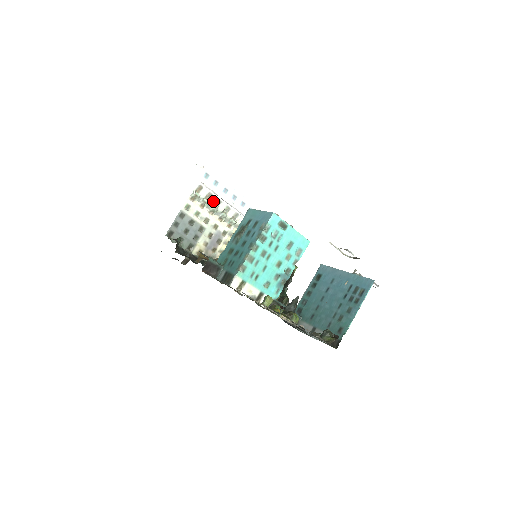
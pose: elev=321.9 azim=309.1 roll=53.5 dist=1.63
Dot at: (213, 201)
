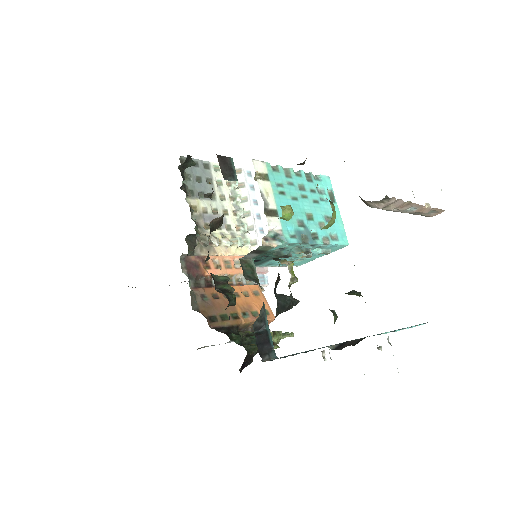
Dot at: (240, 193)
